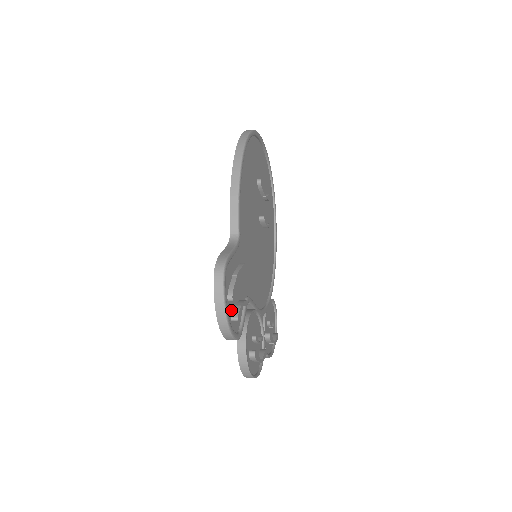
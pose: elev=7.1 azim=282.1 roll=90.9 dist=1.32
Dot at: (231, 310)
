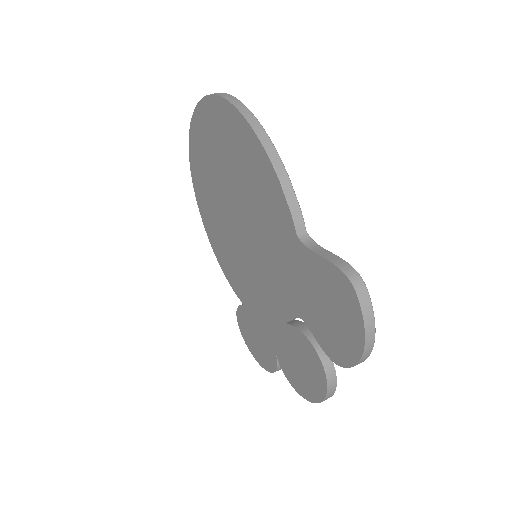
Dot at: occluded
